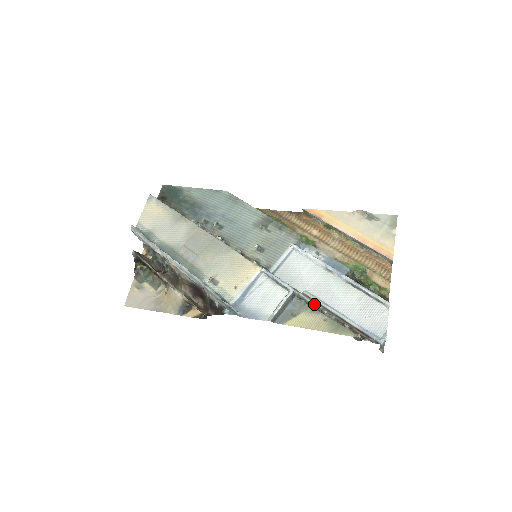
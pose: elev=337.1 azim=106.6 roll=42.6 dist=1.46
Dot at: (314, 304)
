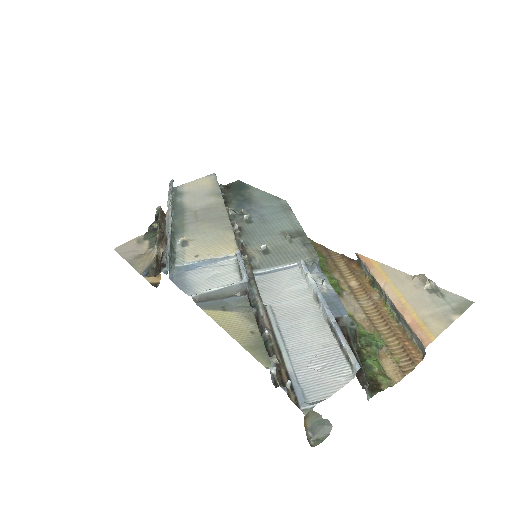
Dot at: (264, 319)
